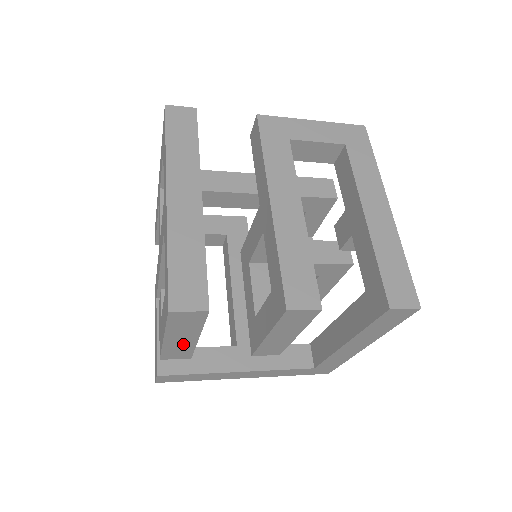
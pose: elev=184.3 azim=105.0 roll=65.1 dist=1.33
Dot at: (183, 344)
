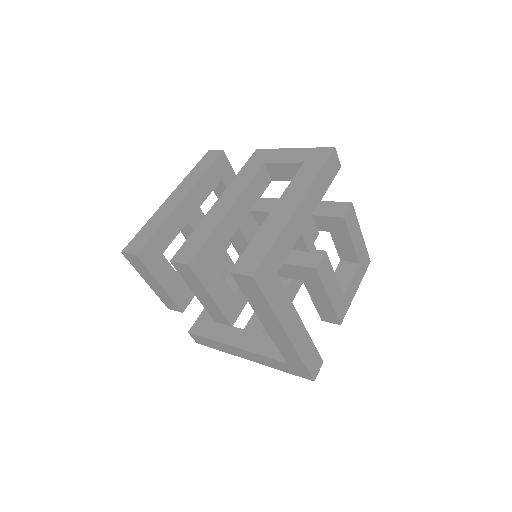
Dot at: (161, 292)
